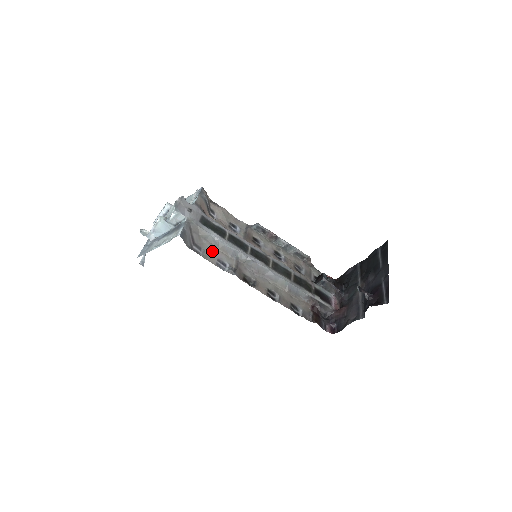
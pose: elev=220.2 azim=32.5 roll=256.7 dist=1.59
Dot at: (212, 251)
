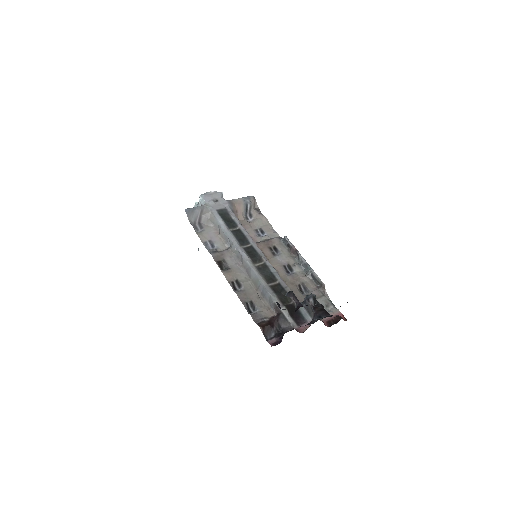
Dot at: (212, 234)
